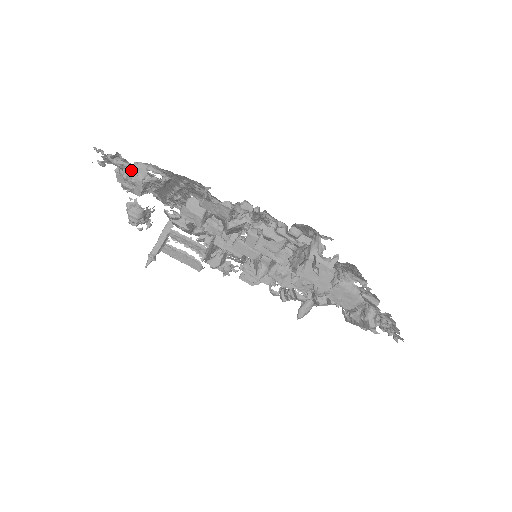
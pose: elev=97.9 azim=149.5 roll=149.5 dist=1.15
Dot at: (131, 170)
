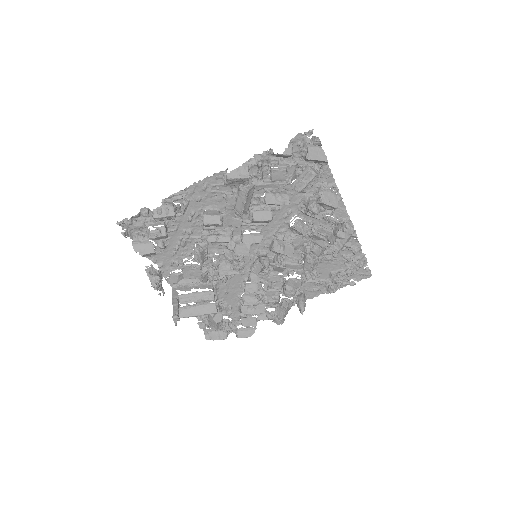
Dot at: (162, 204)
